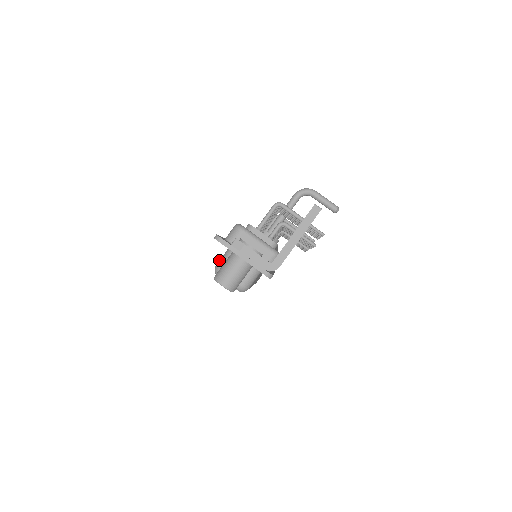
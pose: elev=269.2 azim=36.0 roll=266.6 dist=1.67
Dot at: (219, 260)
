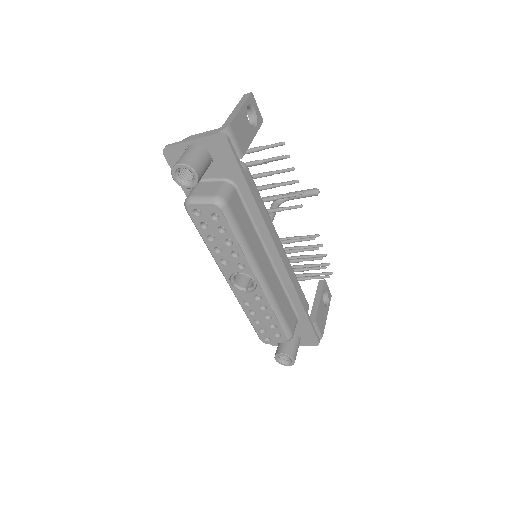
Dot at: occluded
